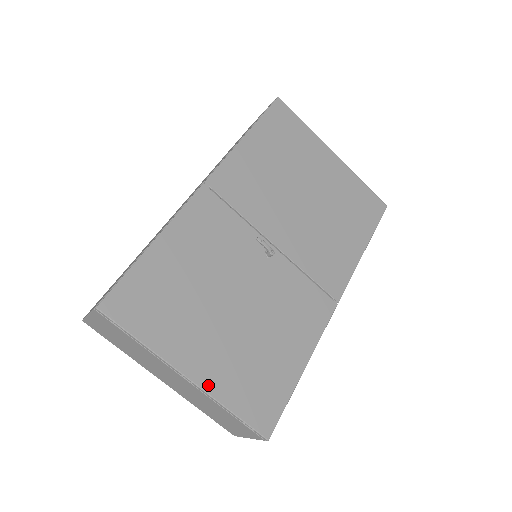
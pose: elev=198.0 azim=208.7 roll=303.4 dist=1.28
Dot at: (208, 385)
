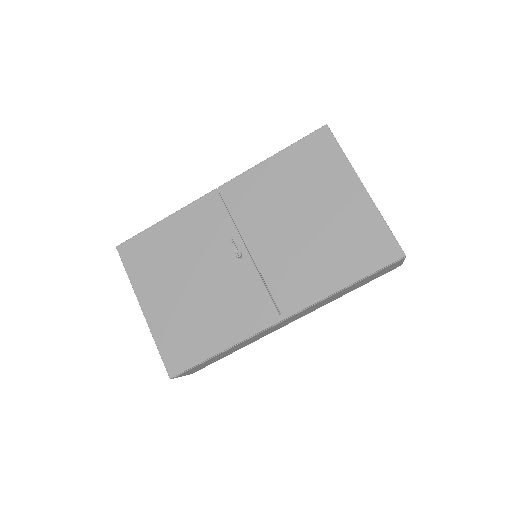
Dot at: (151, 321)
